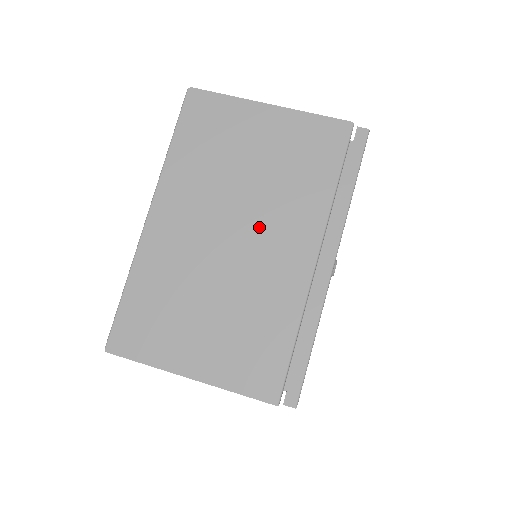
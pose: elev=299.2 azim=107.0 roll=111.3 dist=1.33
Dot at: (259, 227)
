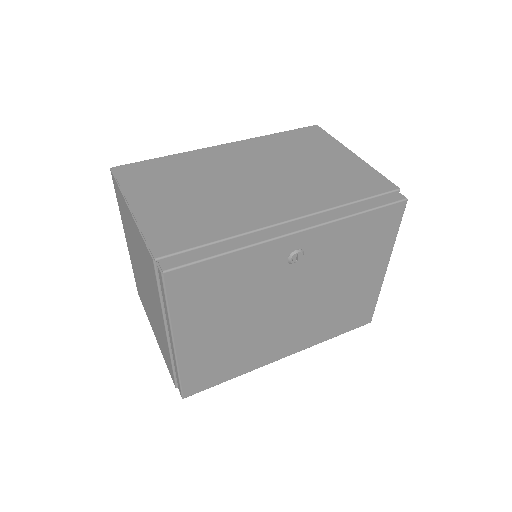
Dot at: (275, 186)
